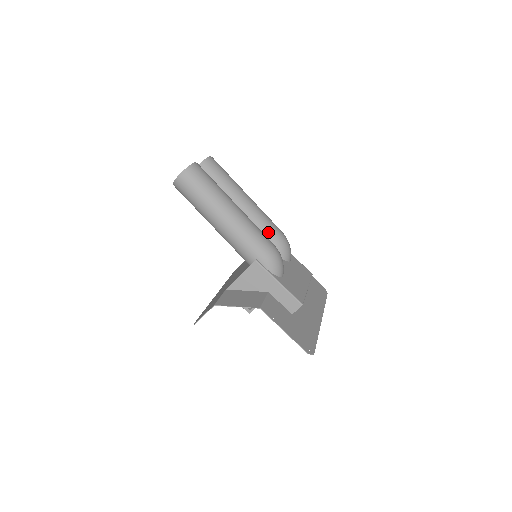
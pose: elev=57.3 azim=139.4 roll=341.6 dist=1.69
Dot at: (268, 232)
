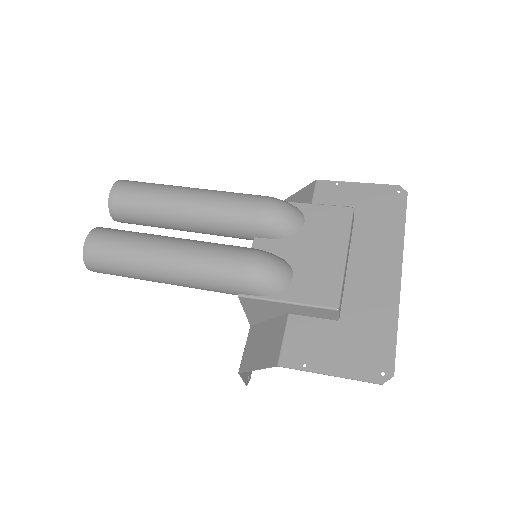
Dot at: (241, 223)
